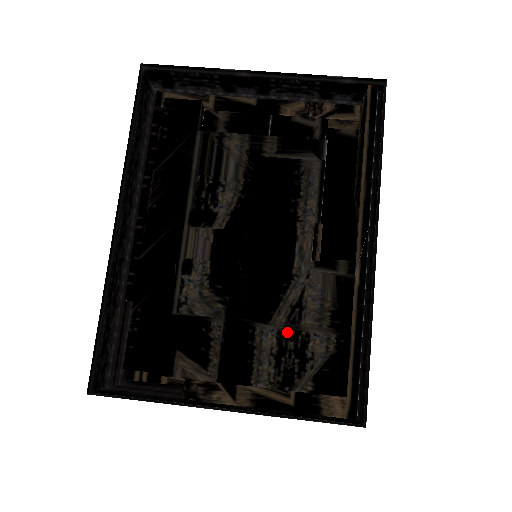
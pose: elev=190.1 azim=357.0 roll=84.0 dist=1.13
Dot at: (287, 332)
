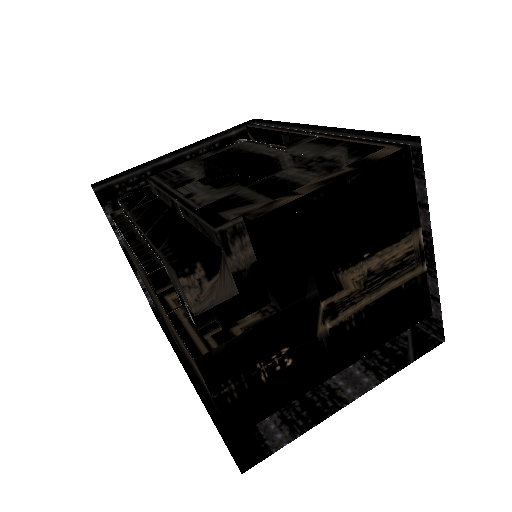
Dot at: (301, 164)
